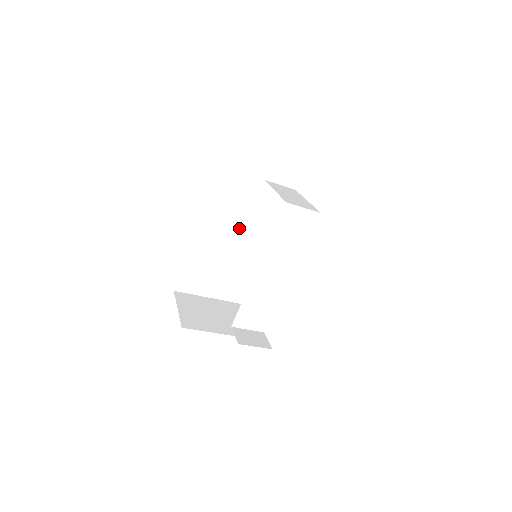
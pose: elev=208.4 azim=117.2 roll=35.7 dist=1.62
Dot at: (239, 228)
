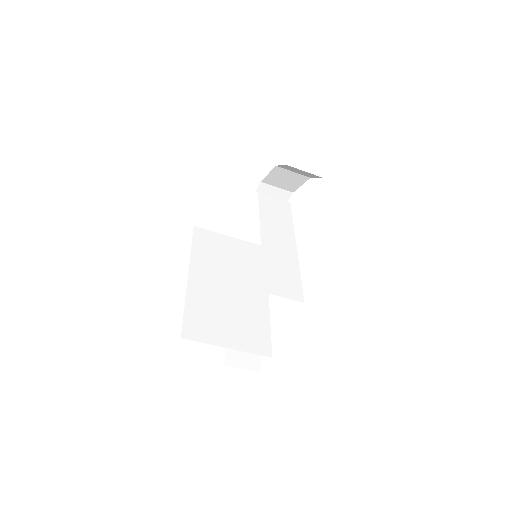
Dot at: (230, 274)
